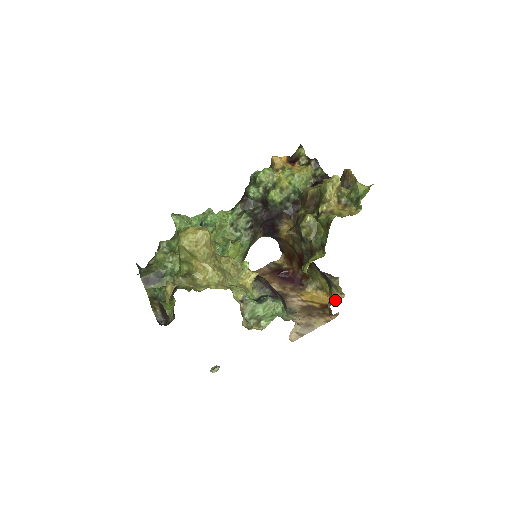
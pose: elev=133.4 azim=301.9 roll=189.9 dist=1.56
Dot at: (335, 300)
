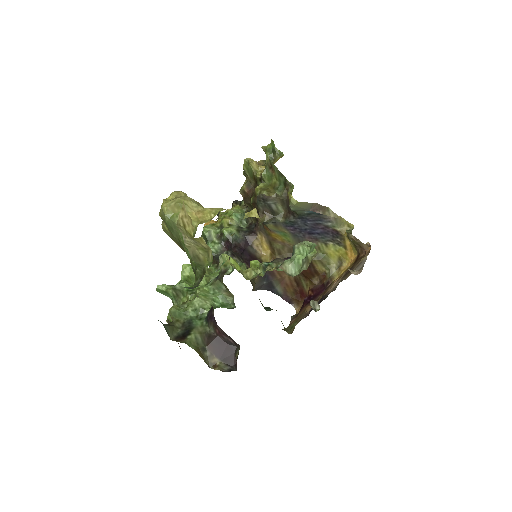
Dot at: (350, 230)
